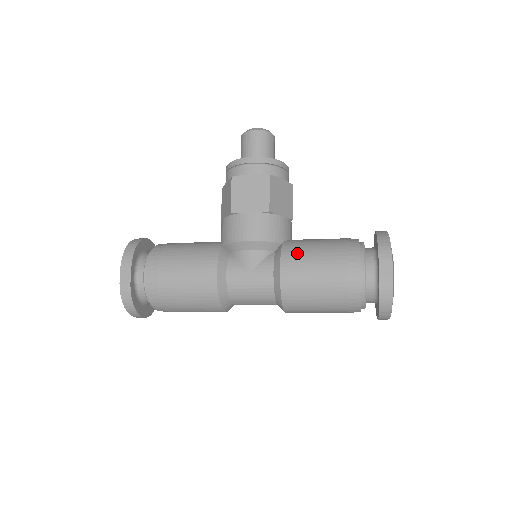
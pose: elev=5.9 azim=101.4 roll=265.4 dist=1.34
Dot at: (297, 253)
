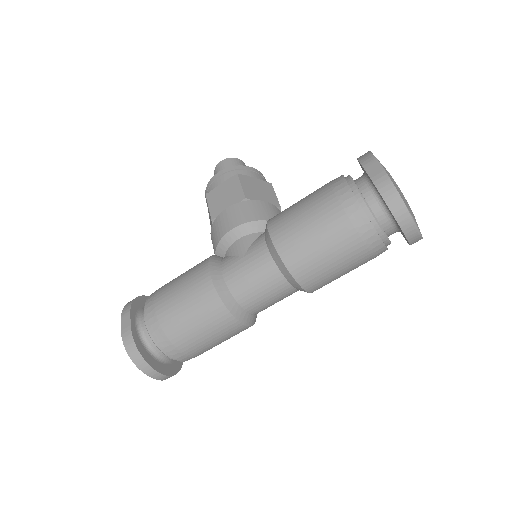
Dot at: (282, 213)
